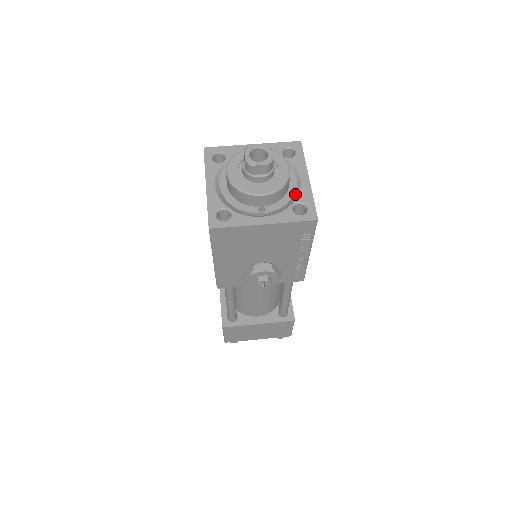
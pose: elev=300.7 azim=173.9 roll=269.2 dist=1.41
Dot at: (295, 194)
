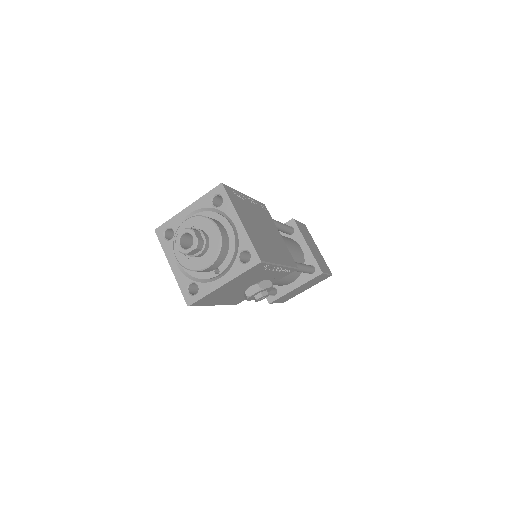
Dot at: (237, 242)
